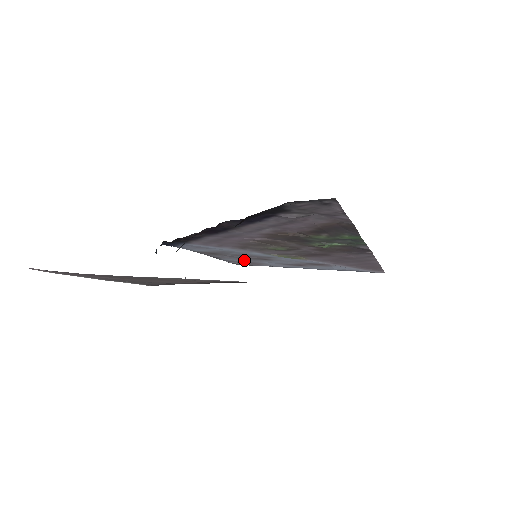
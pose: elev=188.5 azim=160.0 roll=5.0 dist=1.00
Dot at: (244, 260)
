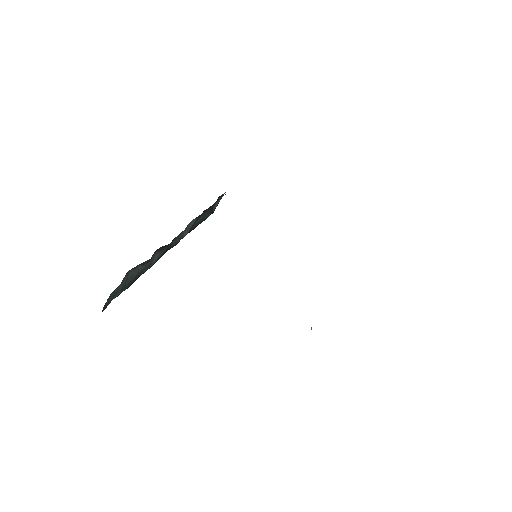
Dot at: occluded
